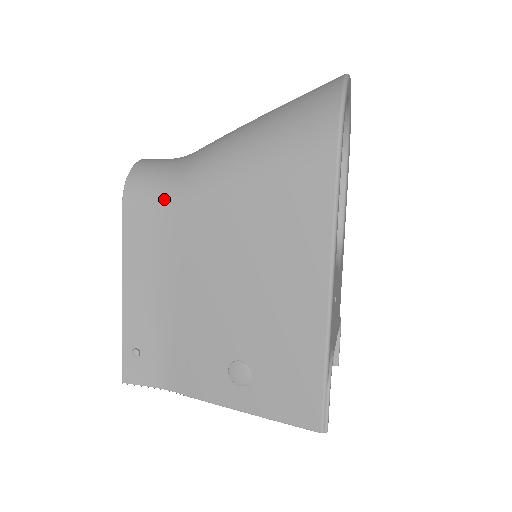
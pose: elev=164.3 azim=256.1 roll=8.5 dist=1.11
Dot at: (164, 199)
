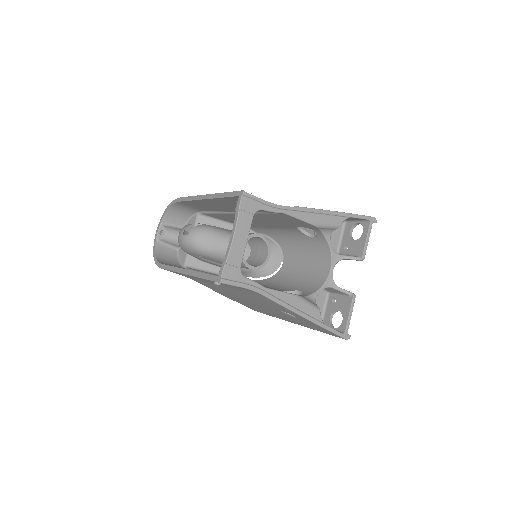
Dot at: occluded
